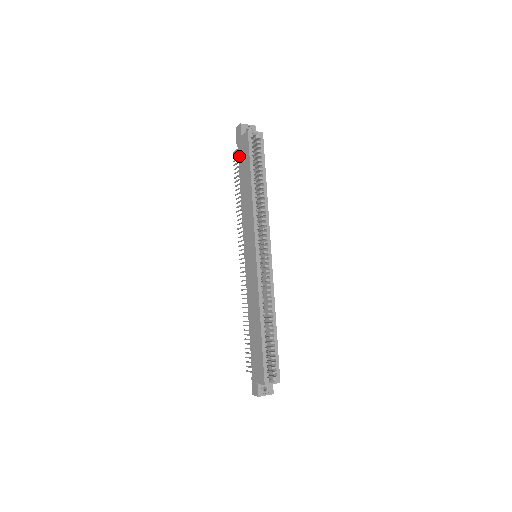
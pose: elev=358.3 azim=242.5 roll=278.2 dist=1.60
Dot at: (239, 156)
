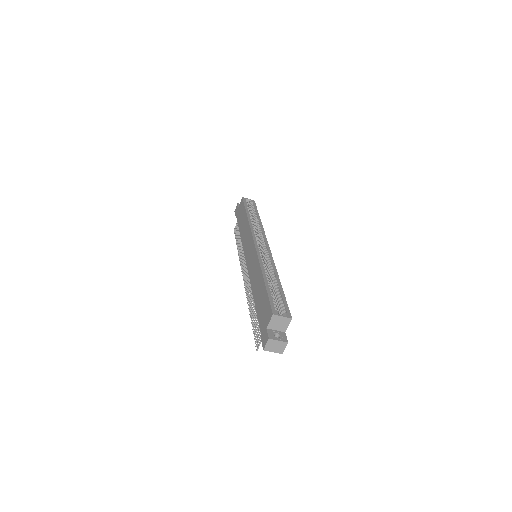
Dot at: (238, 218)
